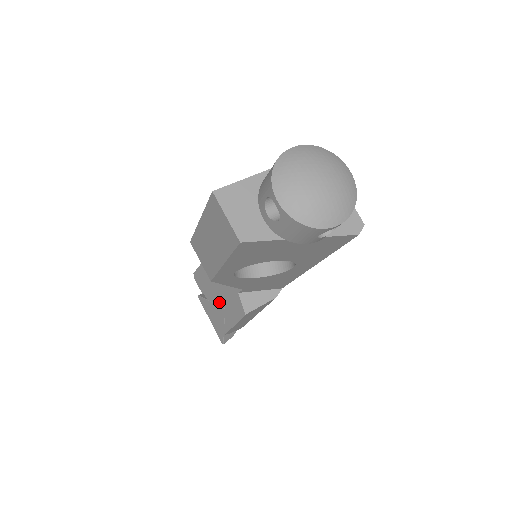
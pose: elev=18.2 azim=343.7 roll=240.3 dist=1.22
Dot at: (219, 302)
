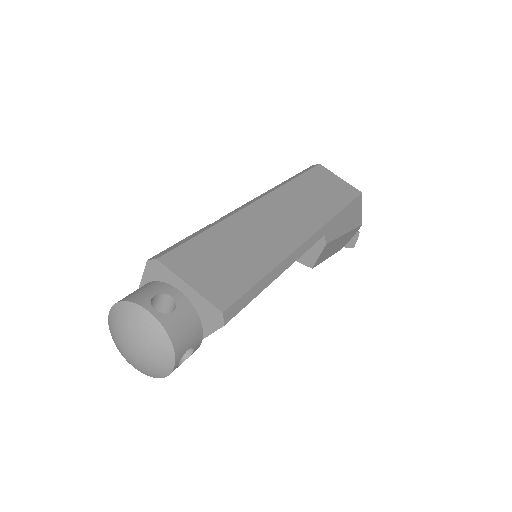
Dot at: occluded
